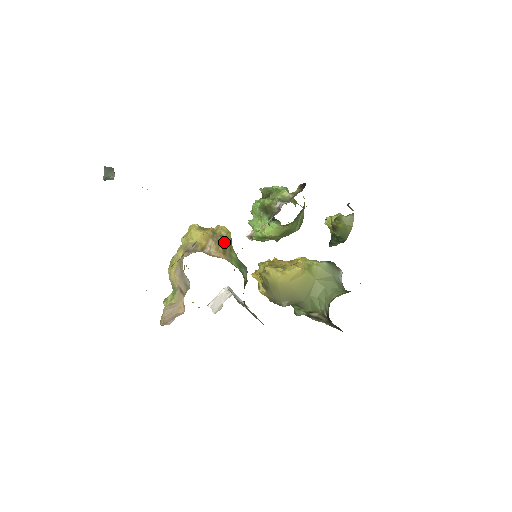
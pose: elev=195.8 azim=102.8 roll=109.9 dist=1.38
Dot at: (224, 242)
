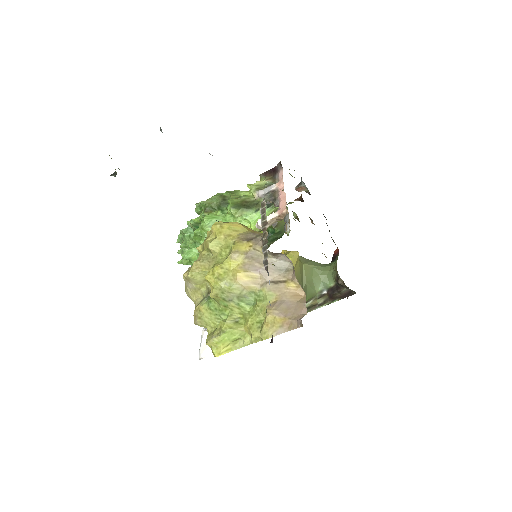
Dot at: occluded
